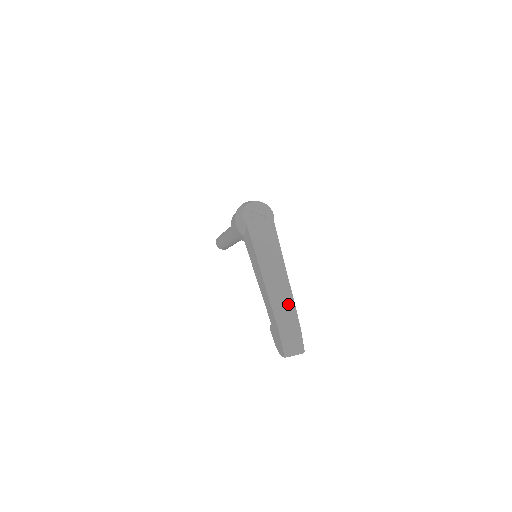
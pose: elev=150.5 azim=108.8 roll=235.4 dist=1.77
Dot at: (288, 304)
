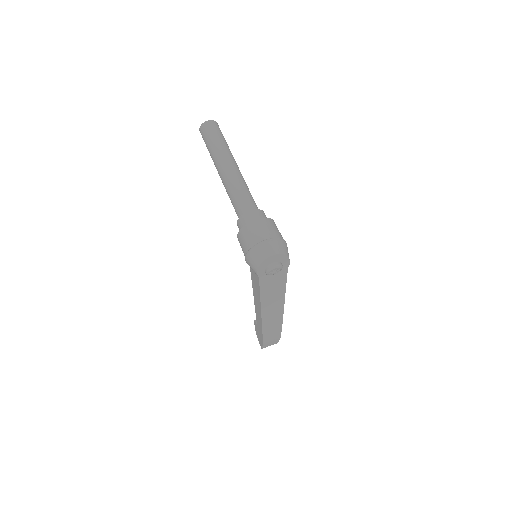
Dot at: (277, 326)
